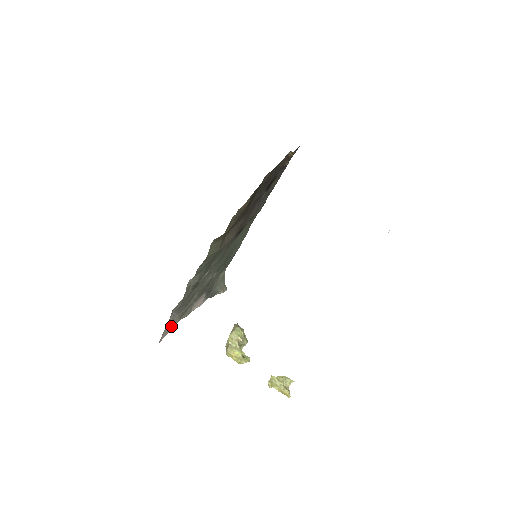
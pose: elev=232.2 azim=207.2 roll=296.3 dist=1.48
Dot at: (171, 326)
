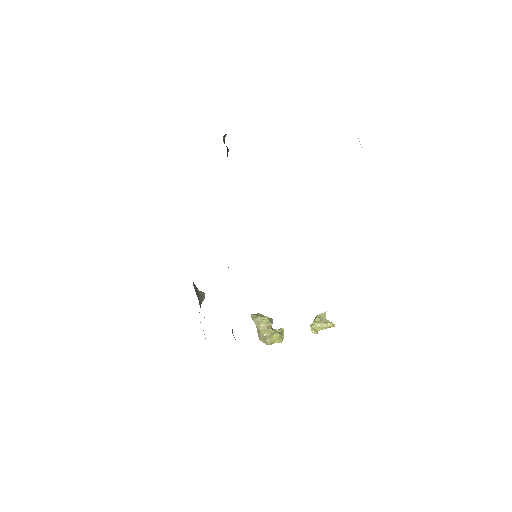
Dot at: occluded
